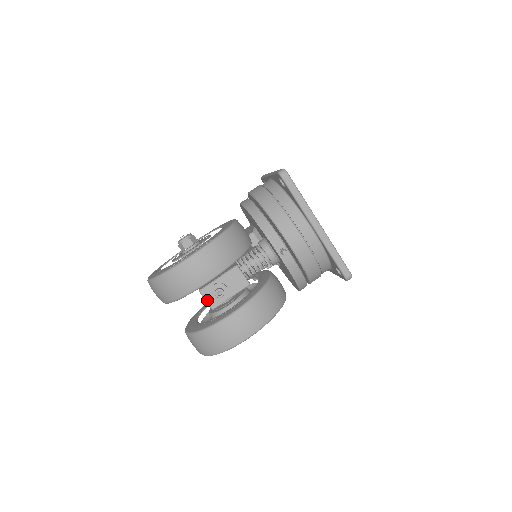
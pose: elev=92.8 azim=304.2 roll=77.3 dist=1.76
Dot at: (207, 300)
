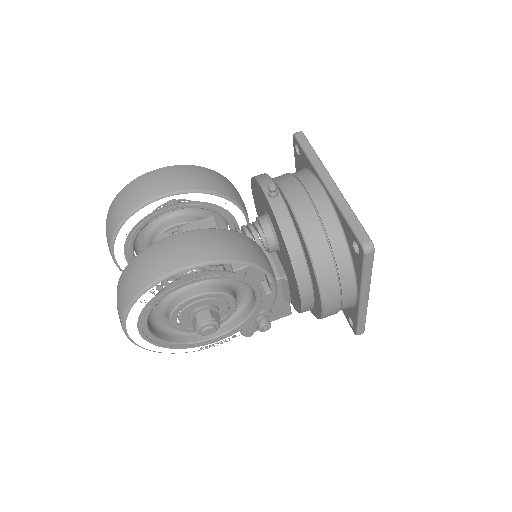
Dot at: occluded
